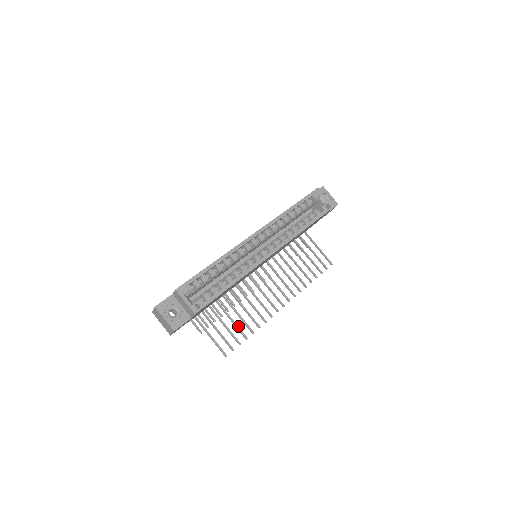
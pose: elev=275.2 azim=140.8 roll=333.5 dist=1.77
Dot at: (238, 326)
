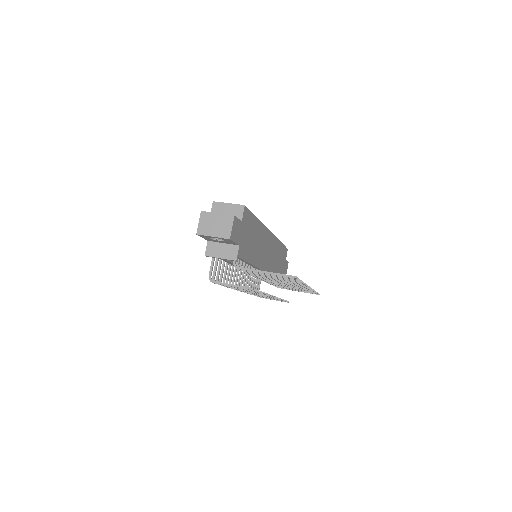
Dot at: occluded
